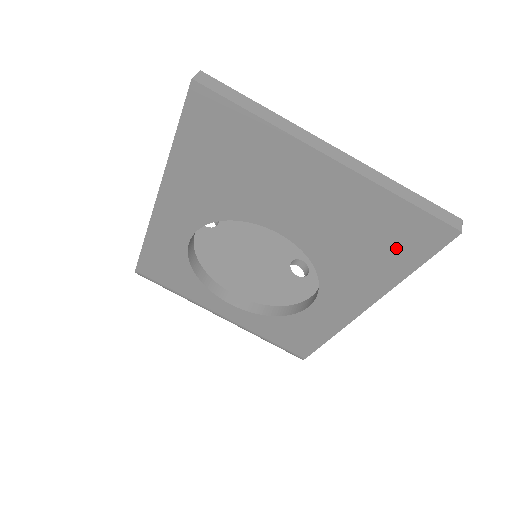
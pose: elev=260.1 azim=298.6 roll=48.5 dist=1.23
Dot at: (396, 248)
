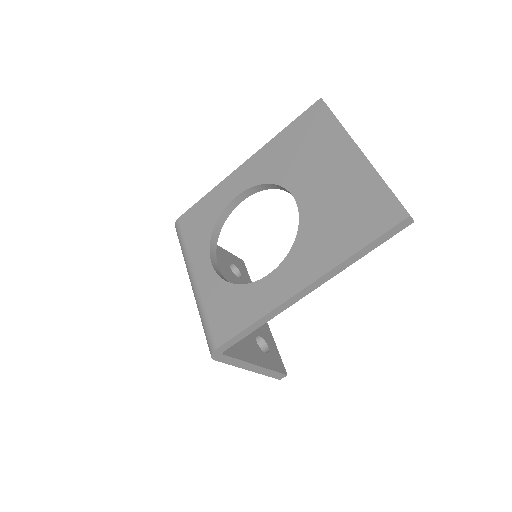
Dot at: (361, 223)
